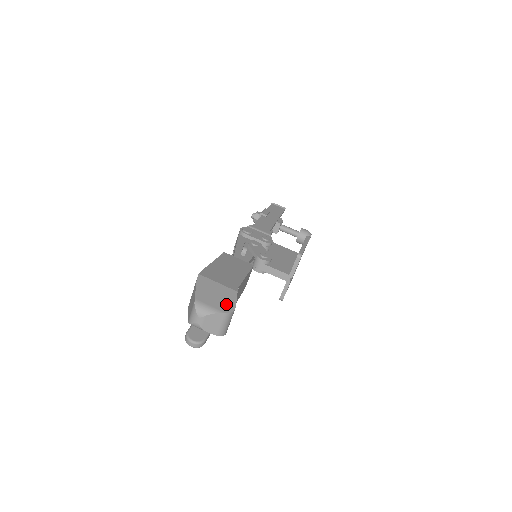
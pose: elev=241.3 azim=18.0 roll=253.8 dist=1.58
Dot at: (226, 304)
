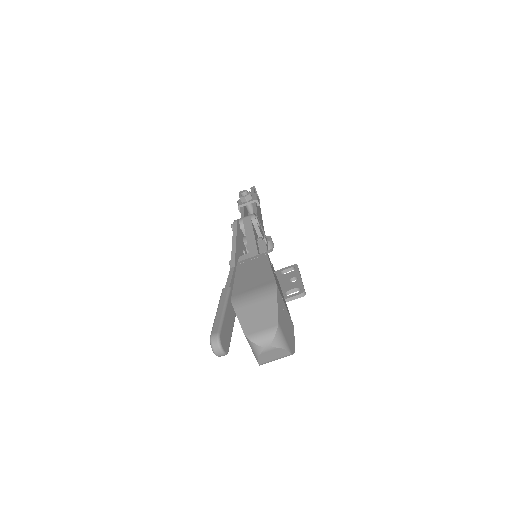
Dot at: (291, 341)
